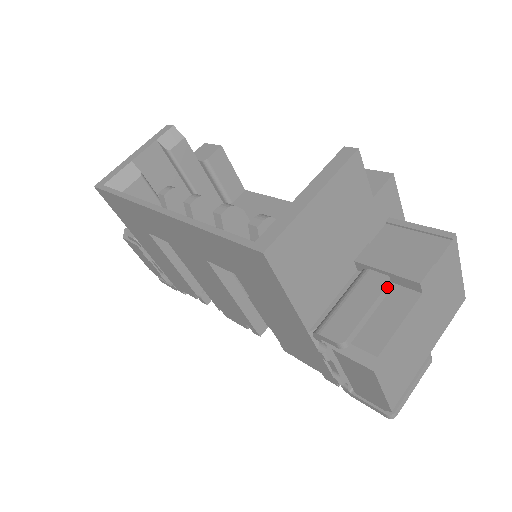
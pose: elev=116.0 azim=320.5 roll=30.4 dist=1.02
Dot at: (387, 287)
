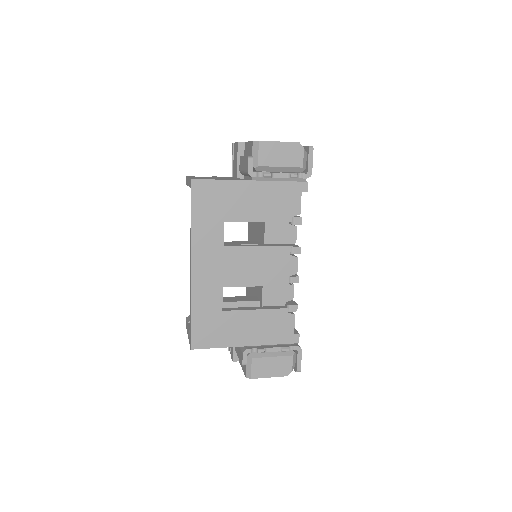
Dot at: occluded
